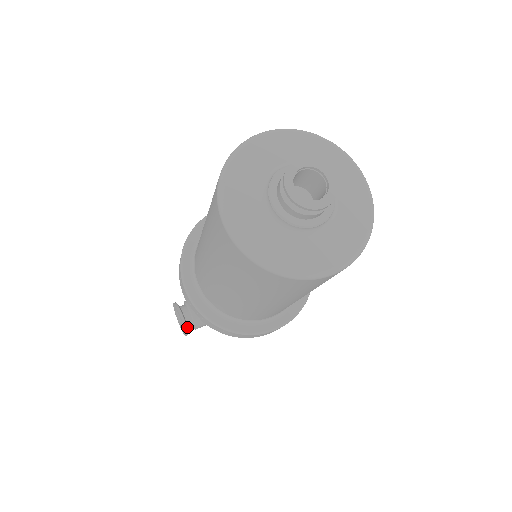
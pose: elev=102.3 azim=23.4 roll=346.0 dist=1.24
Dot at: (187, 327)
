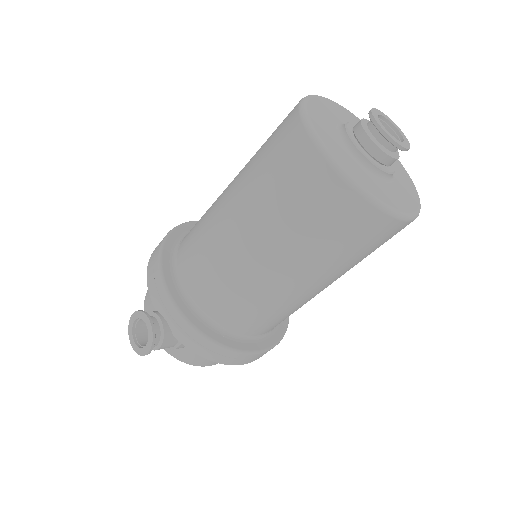
Dot at: (153, 340)
